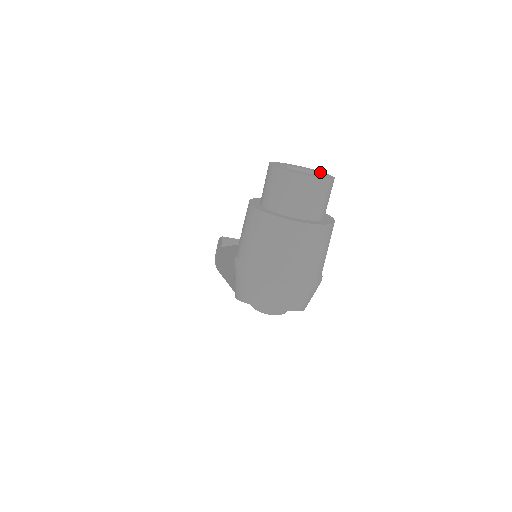
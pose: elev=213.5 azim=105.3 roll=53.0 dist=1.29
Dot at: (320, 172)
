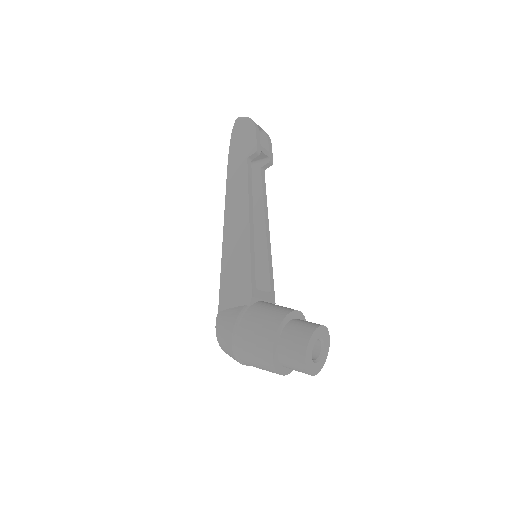
Dot at: (328, 343)
